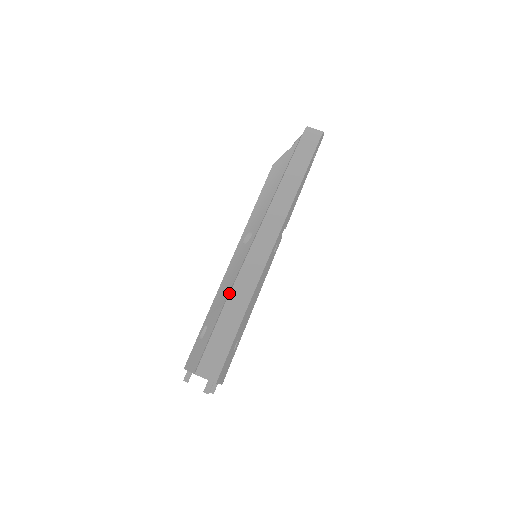
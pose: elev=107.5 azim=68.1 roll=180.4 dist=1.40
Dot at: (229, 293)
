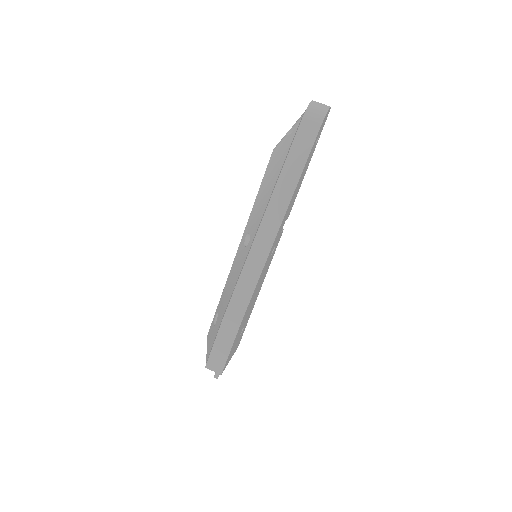
Dot at: (226, 309)
